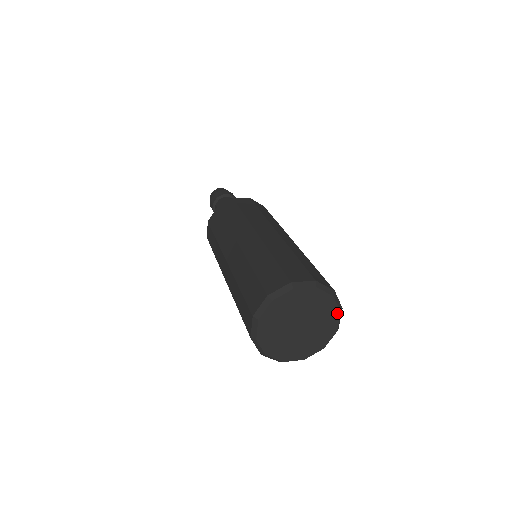
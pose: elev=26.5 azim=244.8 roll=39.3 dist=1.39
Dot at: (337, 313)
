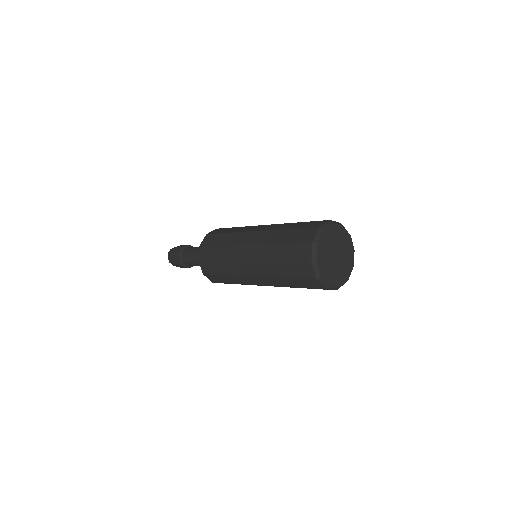
Dot at: (347, 278)
